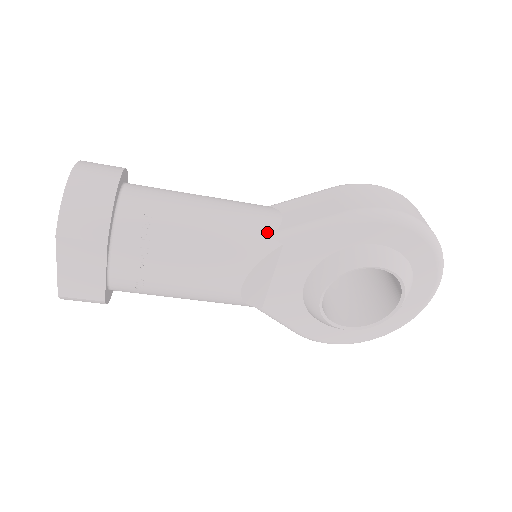
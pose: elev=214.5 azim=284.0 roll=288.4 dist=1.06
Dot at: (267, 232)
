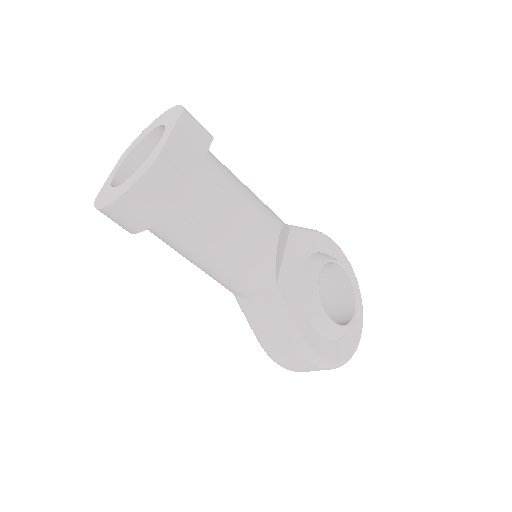
Dot at: occluded
